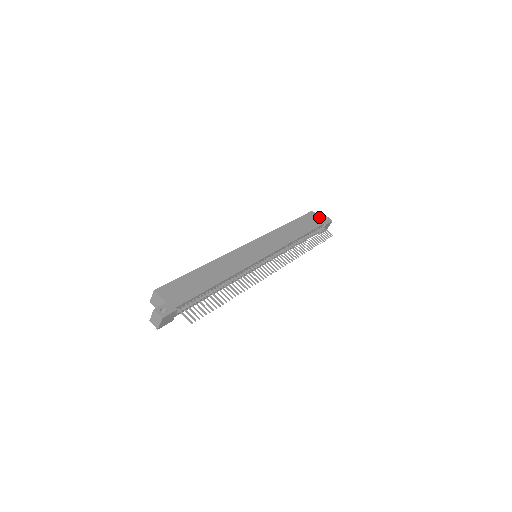
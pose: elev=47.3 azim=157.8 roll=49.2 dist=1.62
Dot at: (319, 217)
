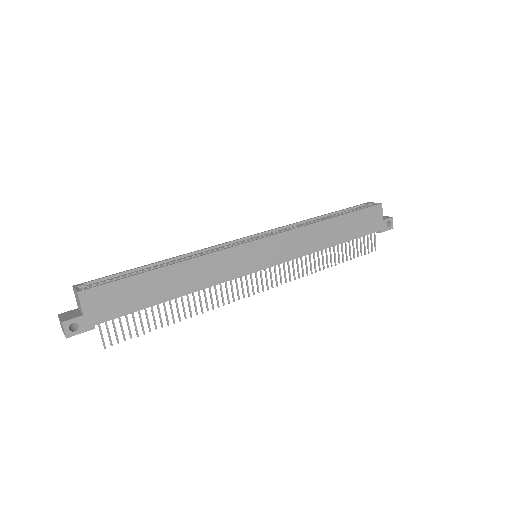
Dot at: (382, 217)
